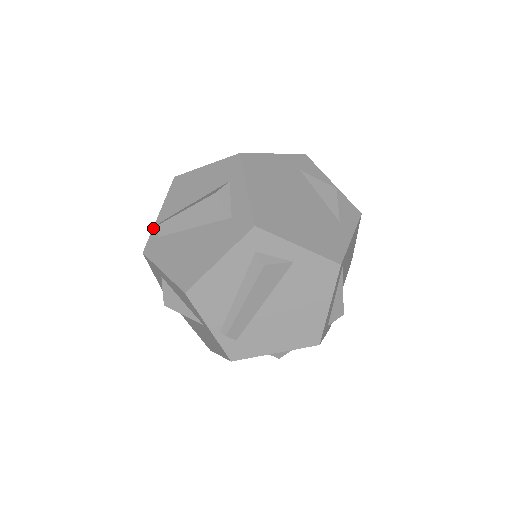
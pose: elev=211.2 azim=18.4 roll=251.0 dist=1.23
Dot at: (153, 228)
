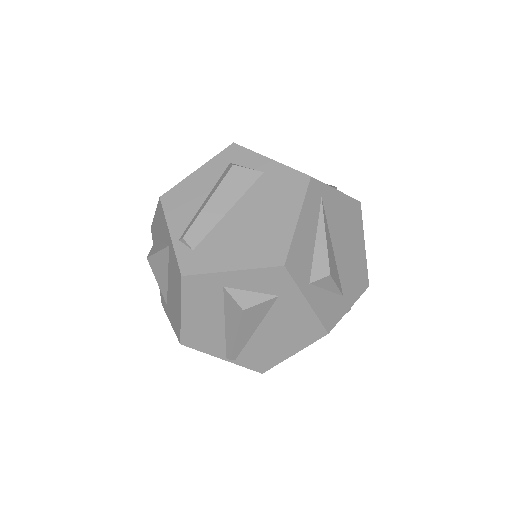
Dot at: occluded
